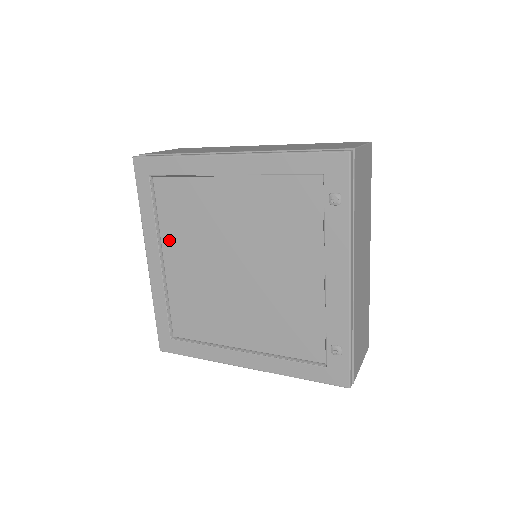
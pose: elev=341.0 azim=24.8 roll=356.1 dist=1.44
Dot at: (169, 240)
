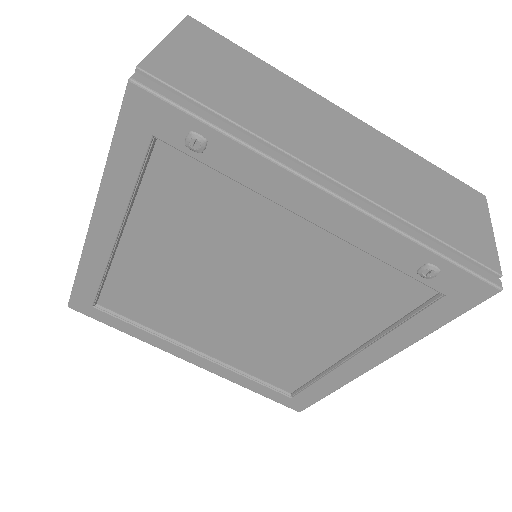
Dot at: (176, 333)
